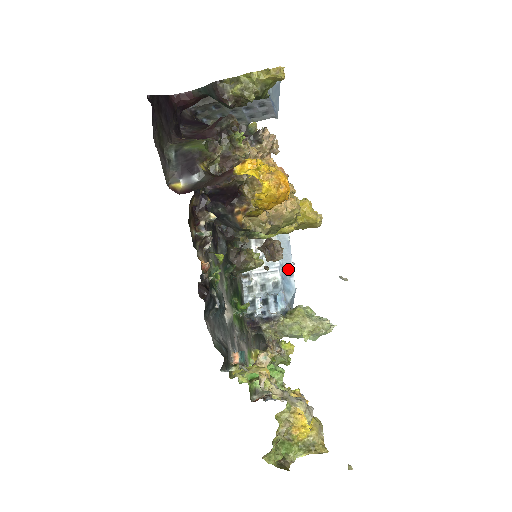
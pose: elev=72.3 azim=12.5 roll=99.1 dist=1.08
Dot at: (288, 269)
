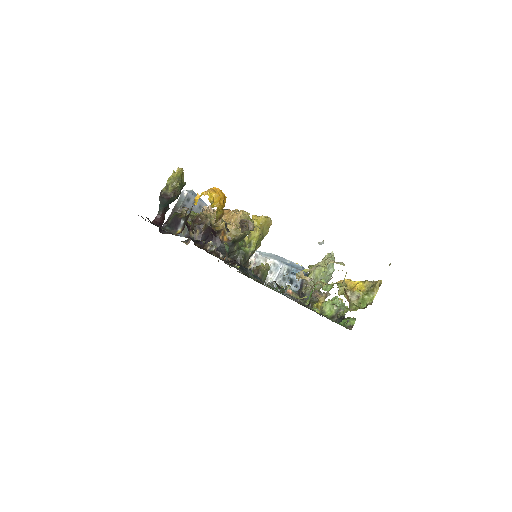
Dot at: (287, 262)
